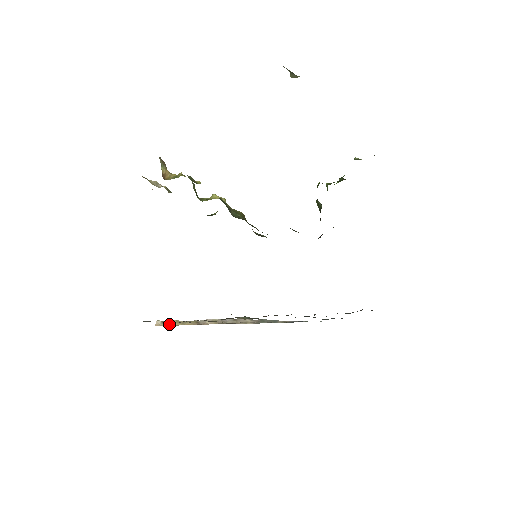
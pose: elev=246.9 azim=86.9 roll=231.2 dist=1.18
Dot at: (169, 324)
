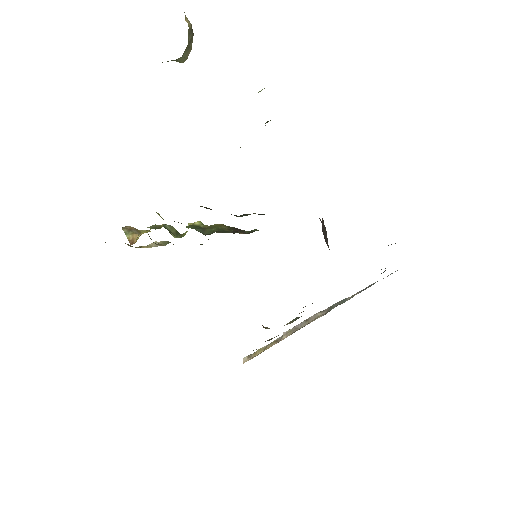
Dot at: (254, 356)
